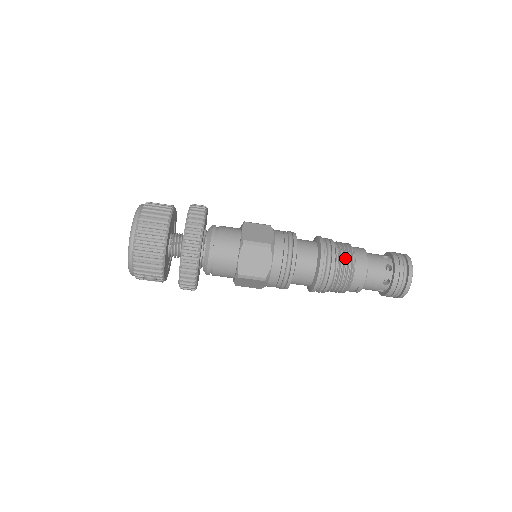
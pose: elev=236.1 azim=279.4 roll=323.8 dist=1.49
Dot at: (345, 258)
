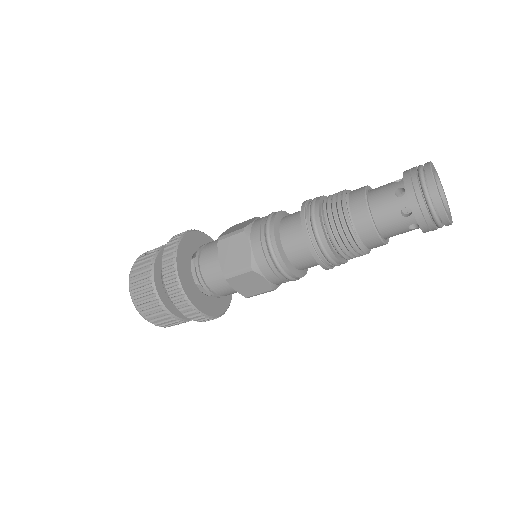
Dot at: (340, 236)
